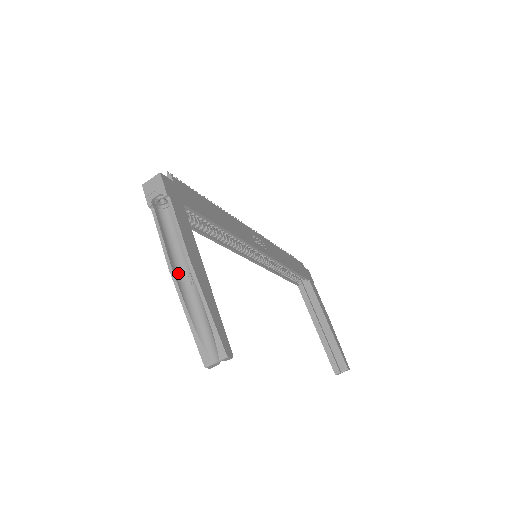
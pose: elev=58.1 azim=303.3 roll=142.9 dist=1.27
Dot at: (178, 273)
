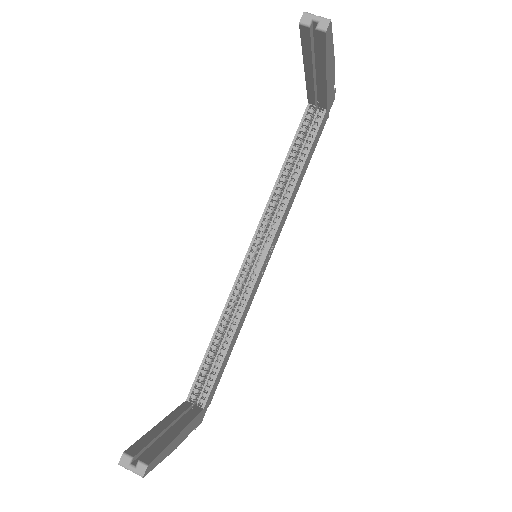
Dot at: occluded
